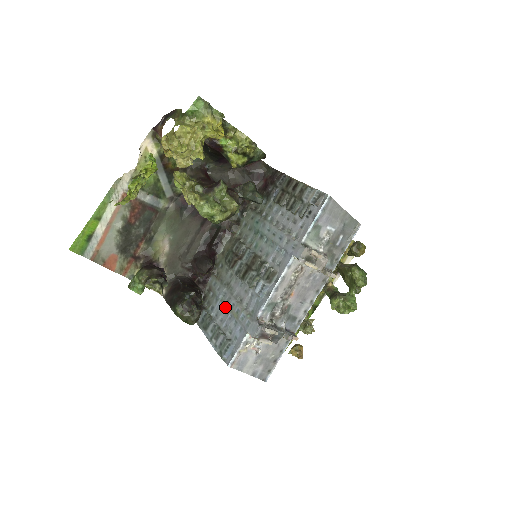
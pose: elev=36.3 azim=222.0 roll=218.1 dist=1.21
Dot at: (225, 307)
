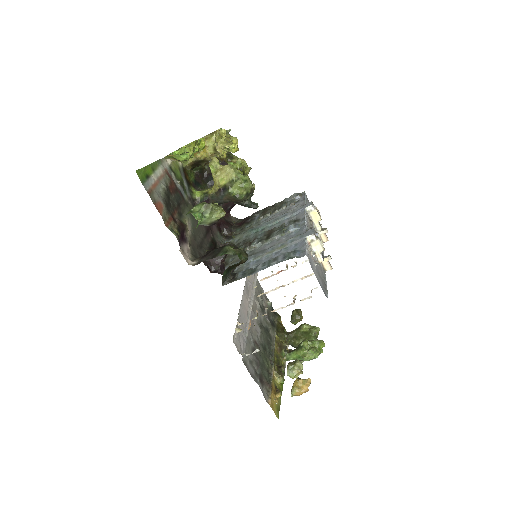
Dot at: (263, 256)
